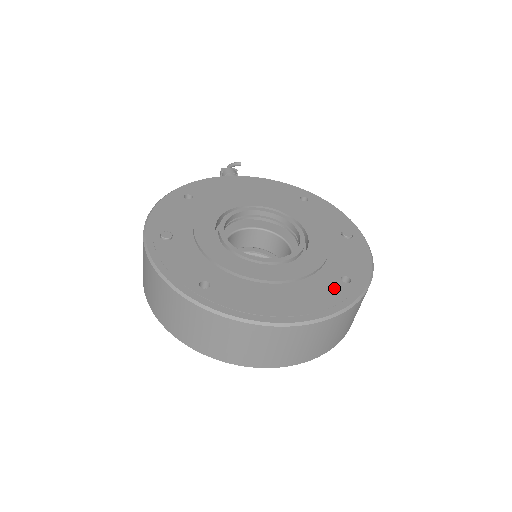
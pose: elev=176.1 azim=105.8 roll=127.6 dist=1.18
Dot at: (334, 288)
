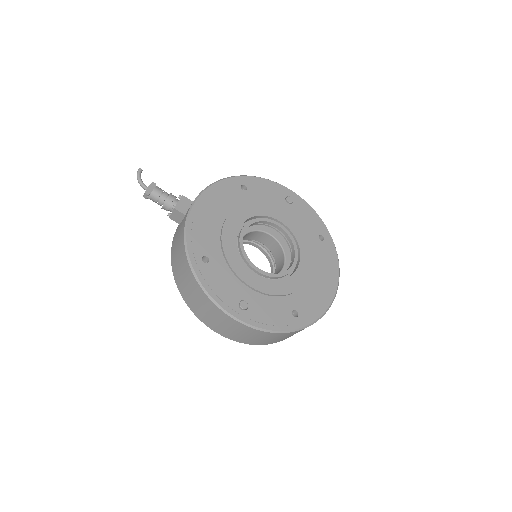
Dot at: (325, 250)
